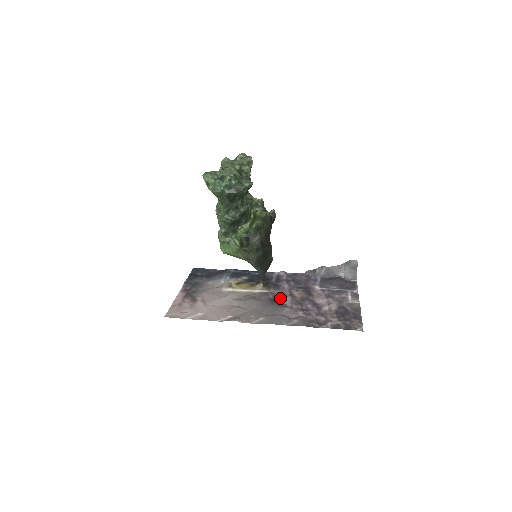
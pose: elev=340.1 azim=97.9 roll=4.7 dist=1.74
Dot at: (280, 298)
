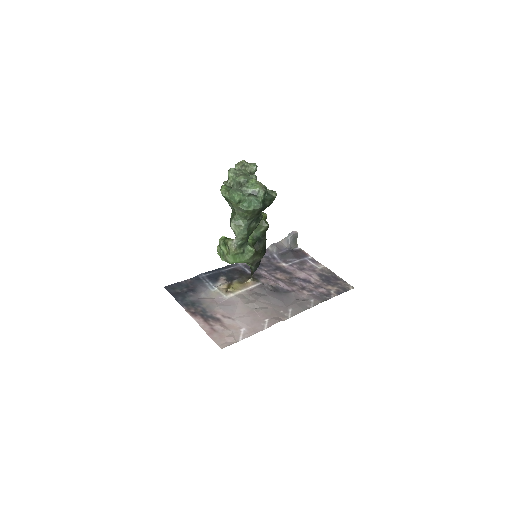
Dot at: (278, 286)
